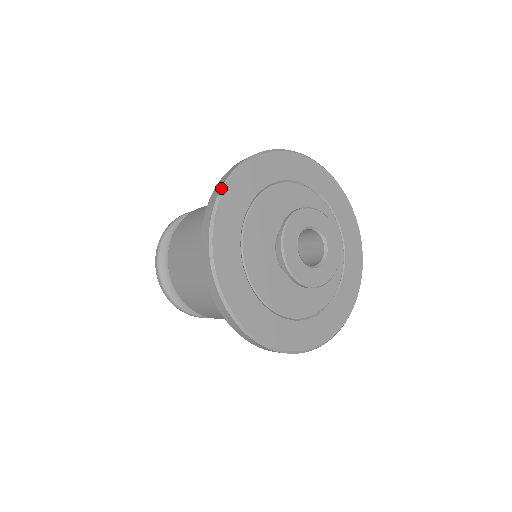
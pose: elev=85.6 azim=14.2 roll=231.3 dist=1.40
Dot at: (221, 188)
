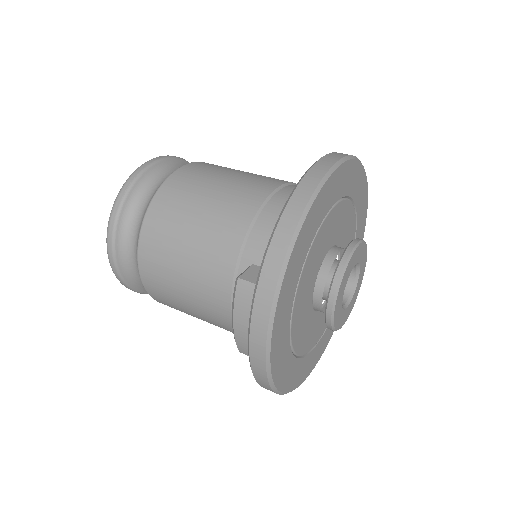
Dot at: (292, 238)
